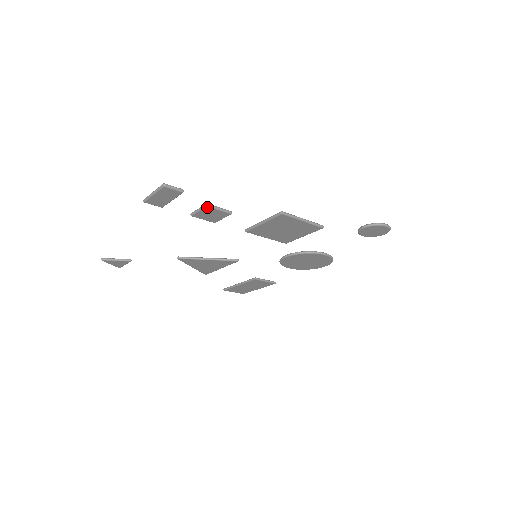
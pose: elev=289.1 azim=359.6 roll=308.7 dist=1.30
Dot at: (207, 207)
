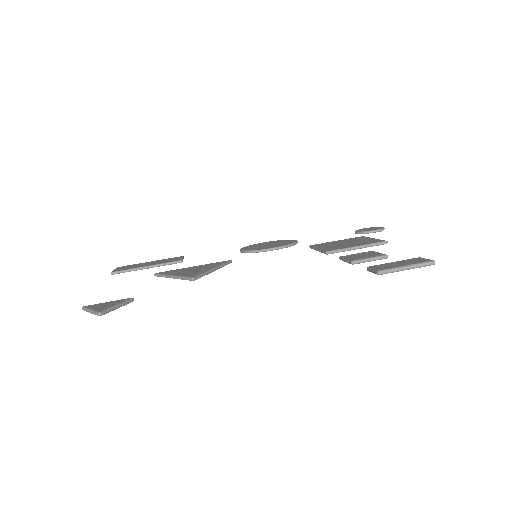
Dot at: (384, 258)
